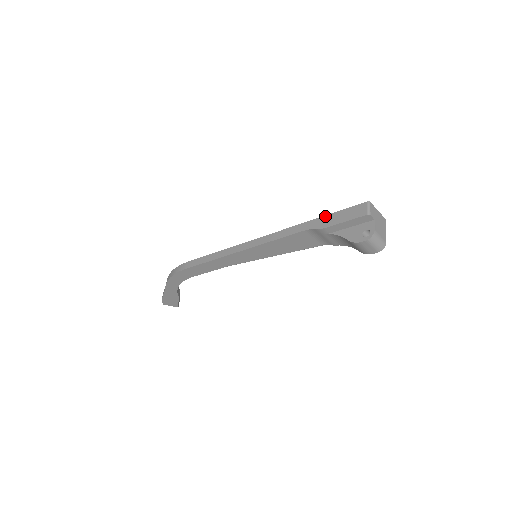
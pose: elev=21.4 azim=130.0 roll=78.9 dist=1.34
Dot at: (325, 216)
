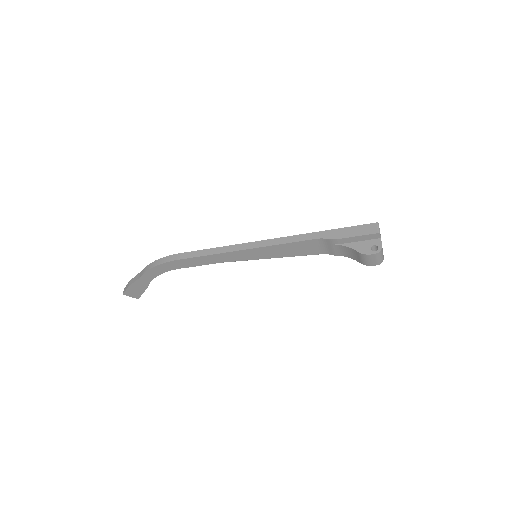
Dot at: (337, 229)
